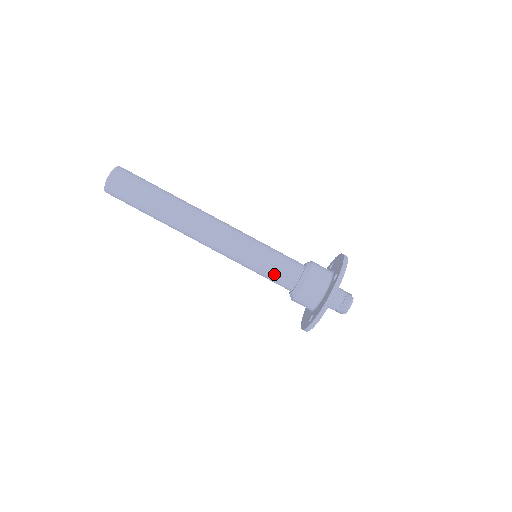
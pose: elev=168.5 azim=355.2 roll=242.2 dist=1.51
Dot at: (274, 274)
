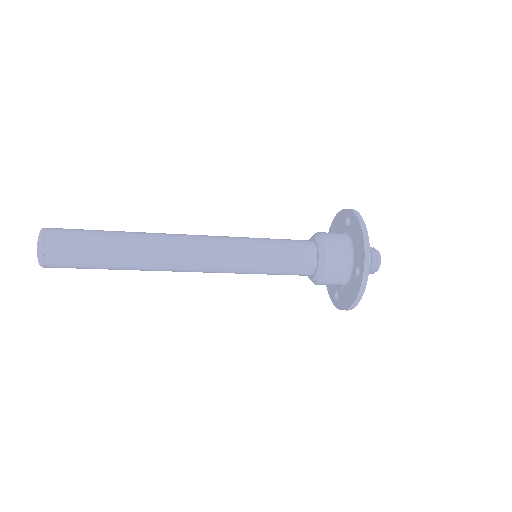
Dot at: occluded
